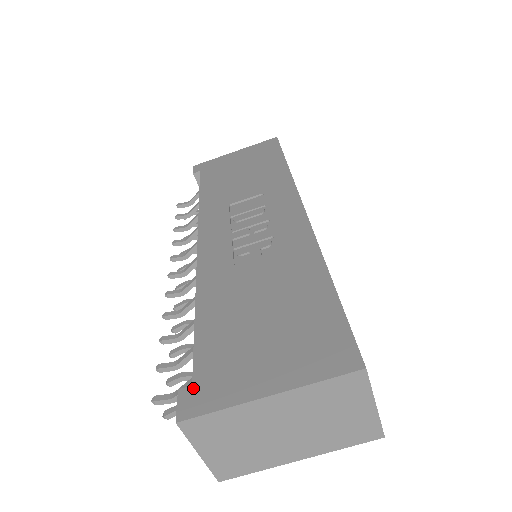
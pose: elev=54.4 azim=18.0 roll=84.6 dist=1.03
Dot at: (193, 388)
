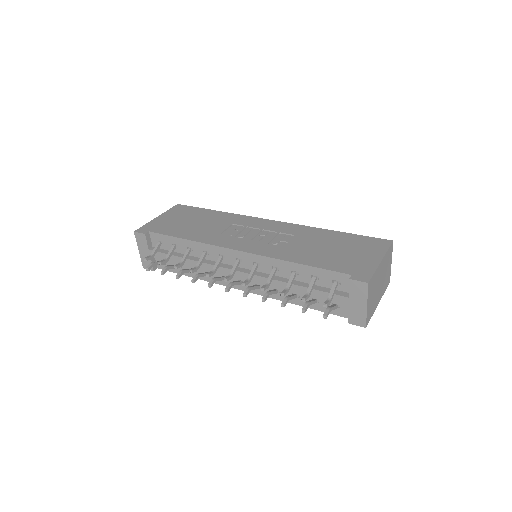
Dot at: (354, 275)
